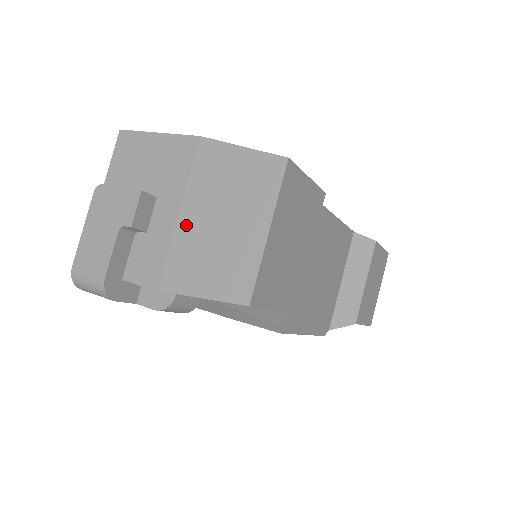
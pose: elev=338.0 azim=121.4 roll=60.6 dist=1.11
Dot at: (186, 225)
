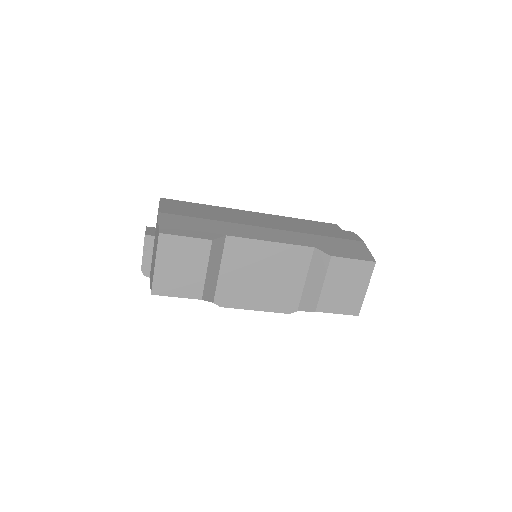
Dot at: (153, 252)
